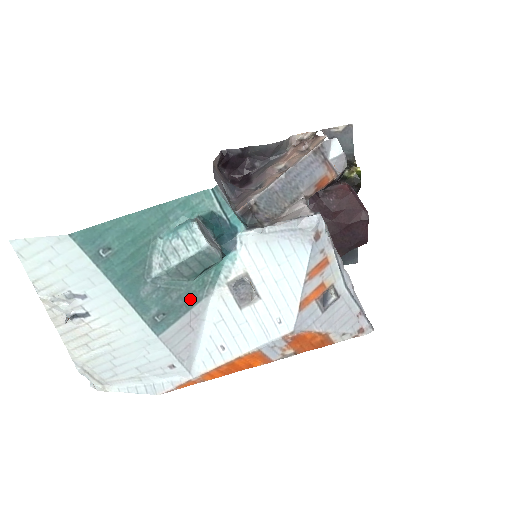
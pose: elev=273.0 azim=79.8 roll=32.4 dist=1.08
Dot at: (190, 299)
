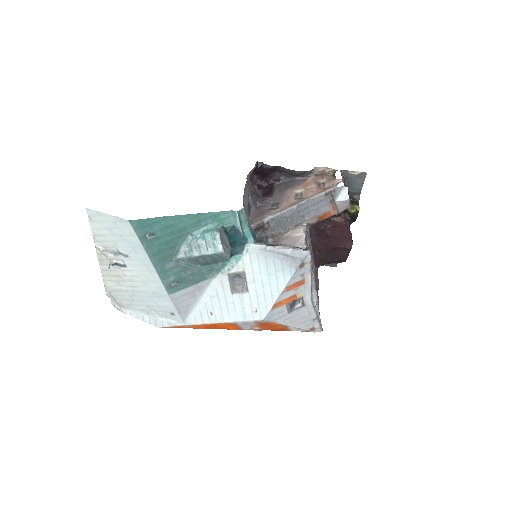
Dot at: (199, 277)
